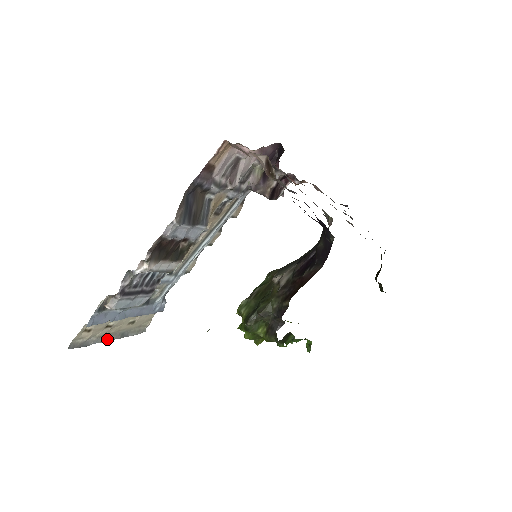
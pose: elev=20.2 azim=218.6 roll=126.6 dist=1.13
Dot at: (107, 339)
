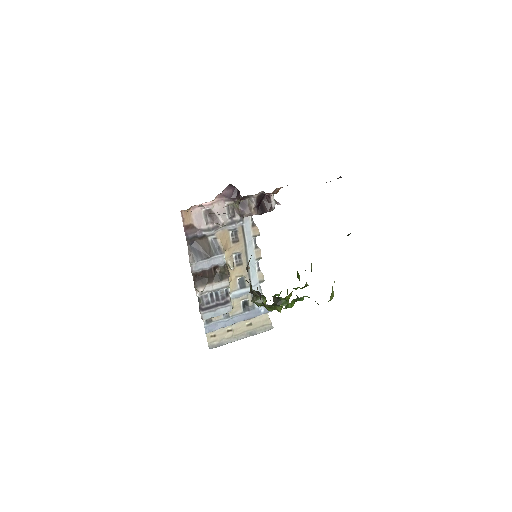
Dot at: (238, 339)
